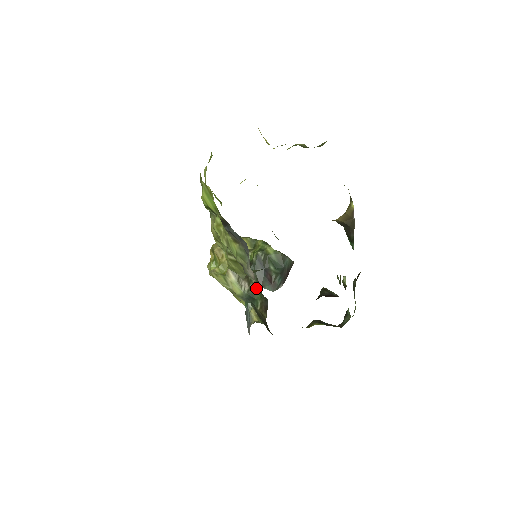
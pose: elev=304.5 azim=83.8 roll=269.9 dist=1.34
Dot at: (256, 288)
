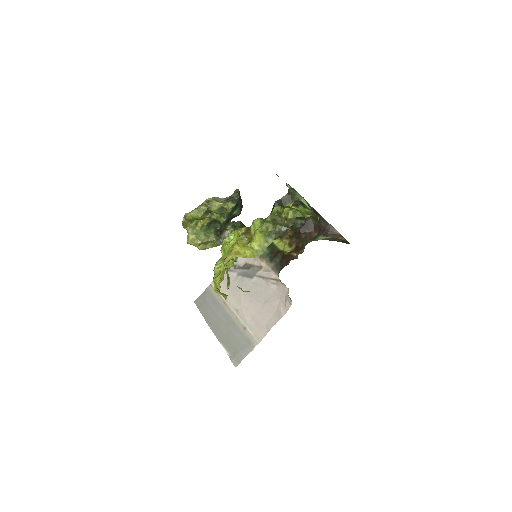
Dot at: occluded
